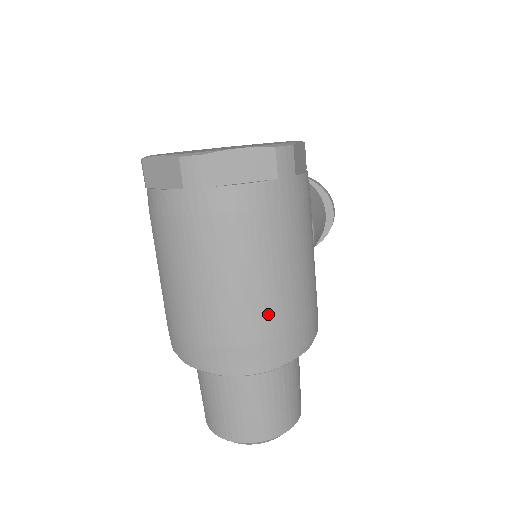
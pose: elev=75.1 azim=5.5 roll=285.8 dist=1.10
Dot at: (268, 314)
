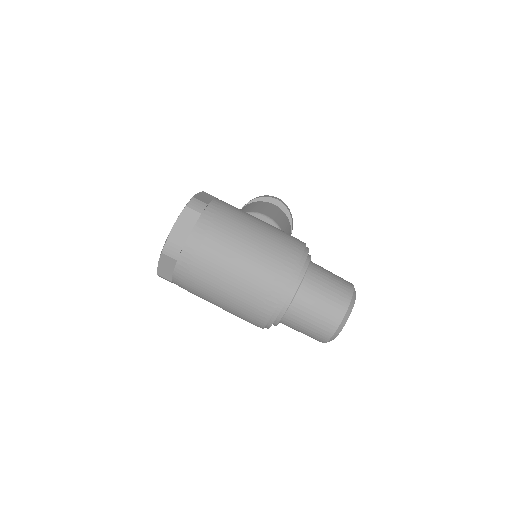
Dot at: (264, 261)
